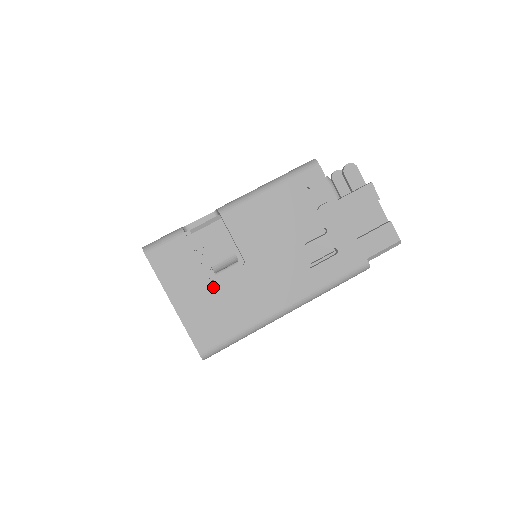
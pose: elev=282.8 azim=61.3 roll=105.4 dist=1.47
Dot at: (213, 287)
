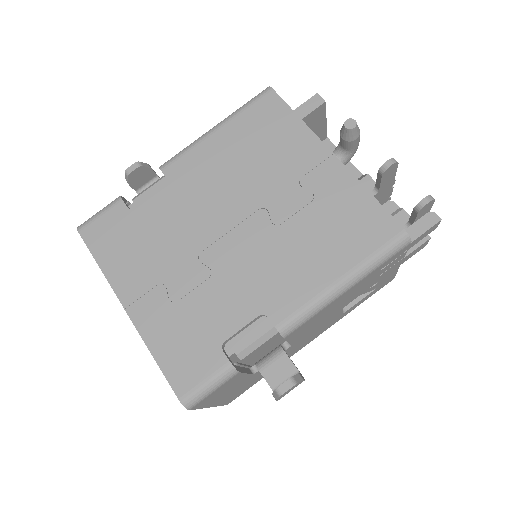
Dot at: (254, 375)
